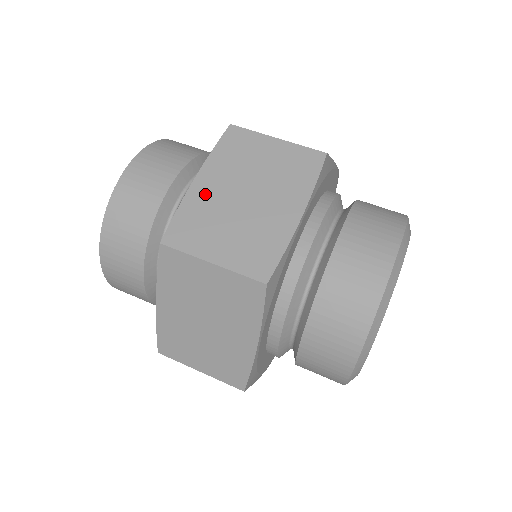
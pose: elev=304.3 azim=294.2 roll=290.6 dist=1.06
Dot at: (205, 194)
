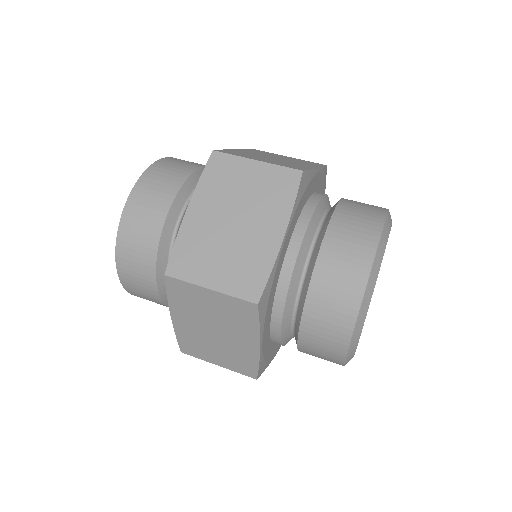
Dot at: (197, 224)
